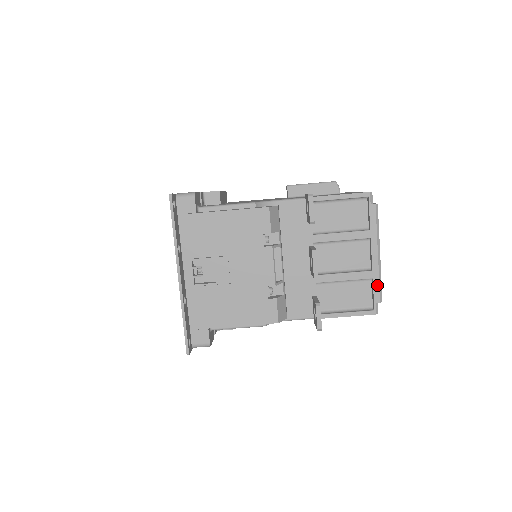
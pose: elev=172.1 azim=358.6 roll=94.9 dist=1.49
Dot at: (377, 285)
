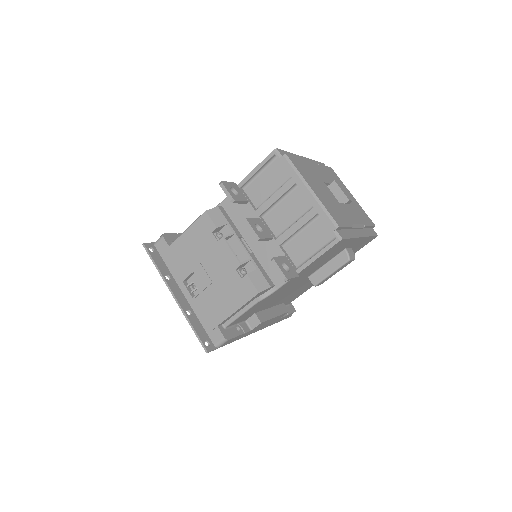
Dot at: (325, 216)
